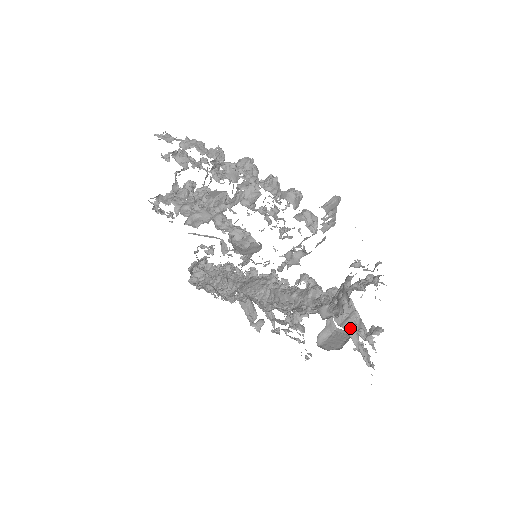
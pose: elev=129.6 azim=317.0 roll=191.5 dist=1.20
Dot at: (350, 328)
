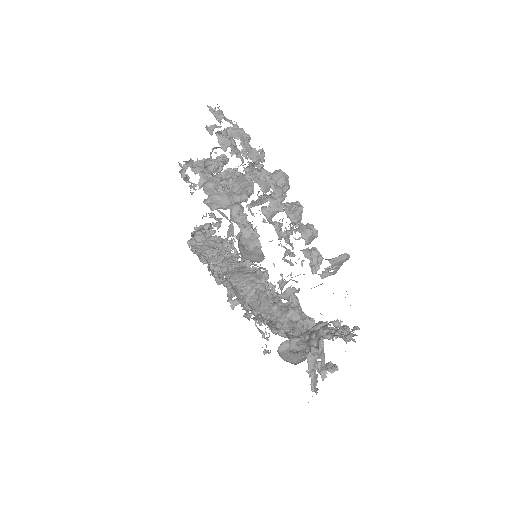
Dot at: occluded
